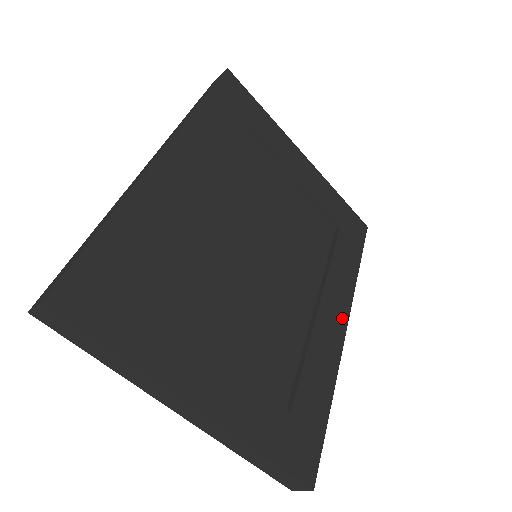
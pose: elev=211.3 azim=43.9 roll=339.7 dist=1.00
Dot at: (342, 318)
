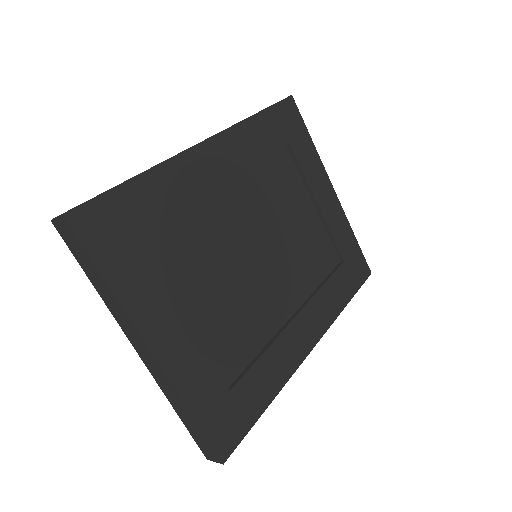
Dot at: (312, 338)
